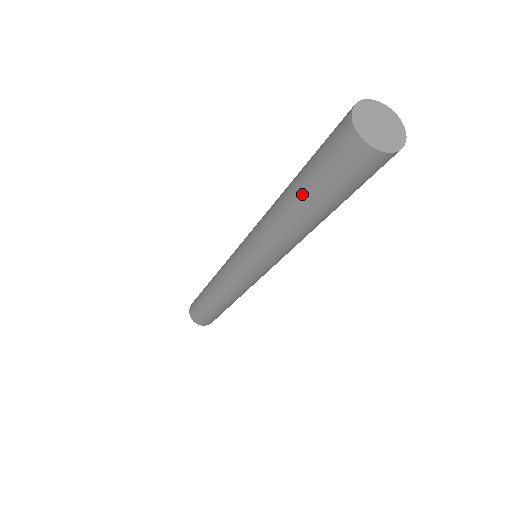
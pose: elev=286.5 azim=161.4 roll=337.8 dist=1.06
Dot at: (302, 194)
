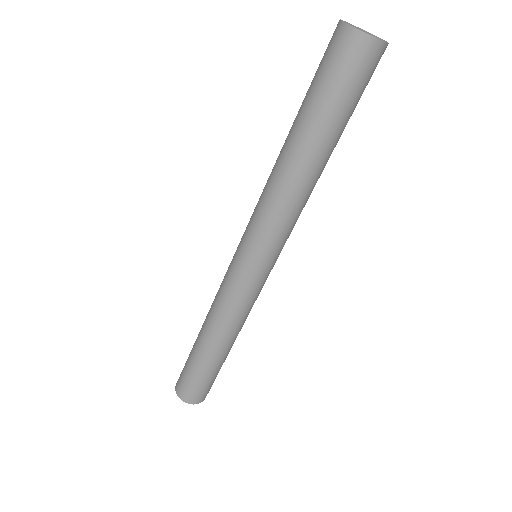
Dot at: (318, 130)
